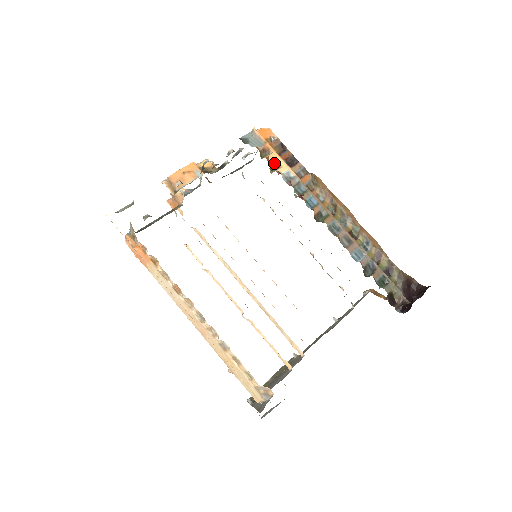
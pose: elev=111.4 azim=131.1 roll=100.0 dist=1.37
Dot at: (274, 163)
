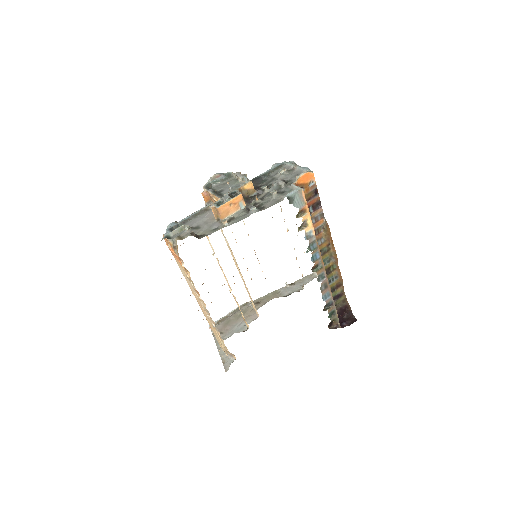
Dot at: (304, 222)
